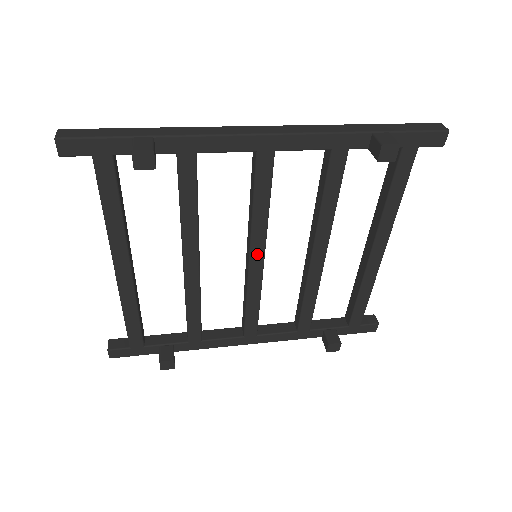
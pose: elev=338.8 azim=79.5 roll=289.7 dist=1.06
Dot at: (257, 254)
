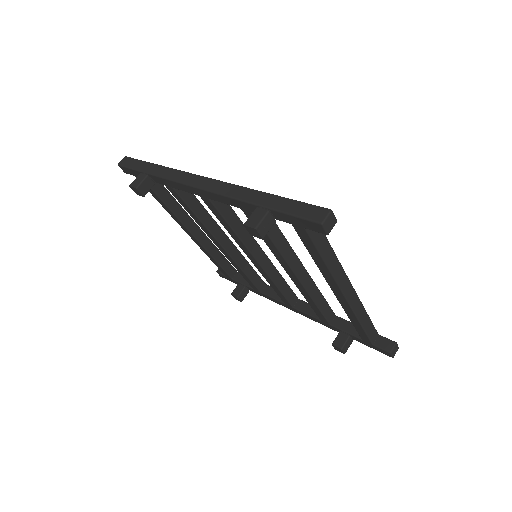
Dot at: (250, 256)
